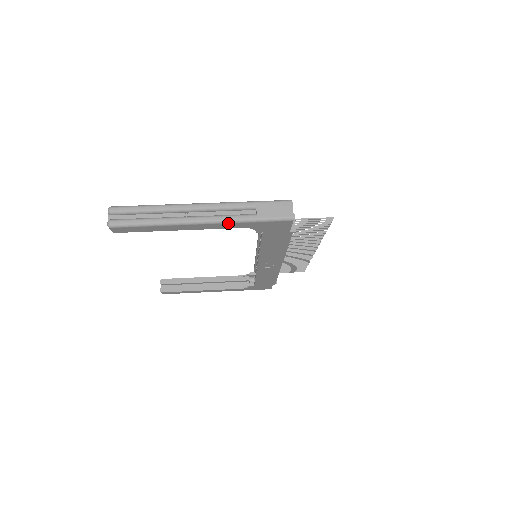
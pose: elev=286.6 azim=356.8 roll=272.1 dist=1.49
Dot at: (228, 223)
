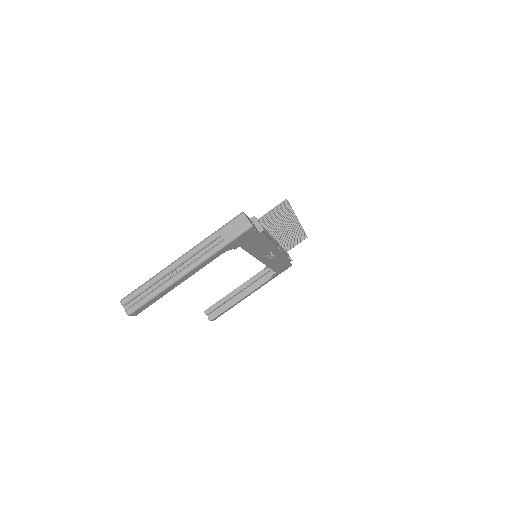
Dot at: (208, 259)
